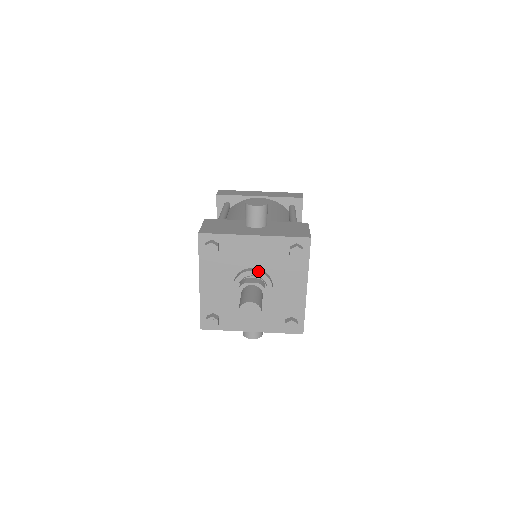
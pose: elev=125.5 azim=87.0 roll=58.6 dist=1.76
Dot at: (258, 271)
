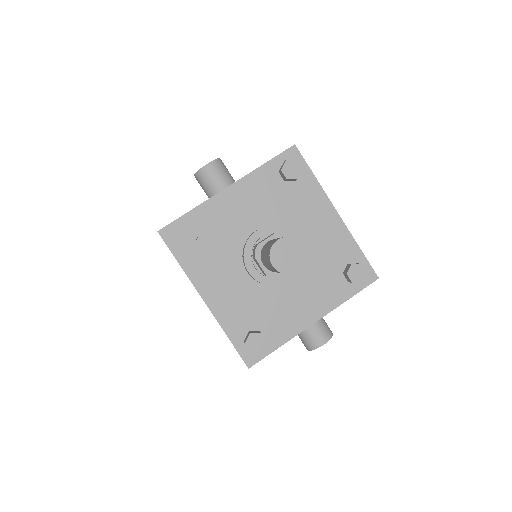
Dot at: (263, 227)
